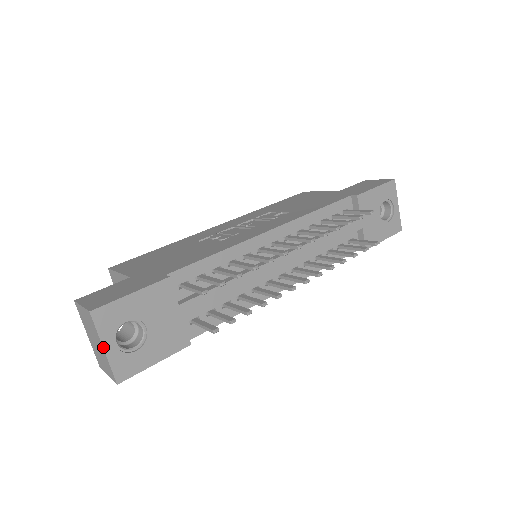
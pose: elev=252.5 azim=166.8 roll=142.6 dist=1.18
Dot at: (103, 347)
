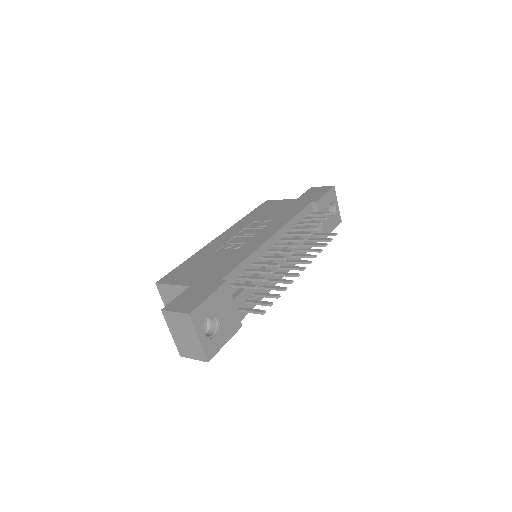
Dot at: (198, 337)
